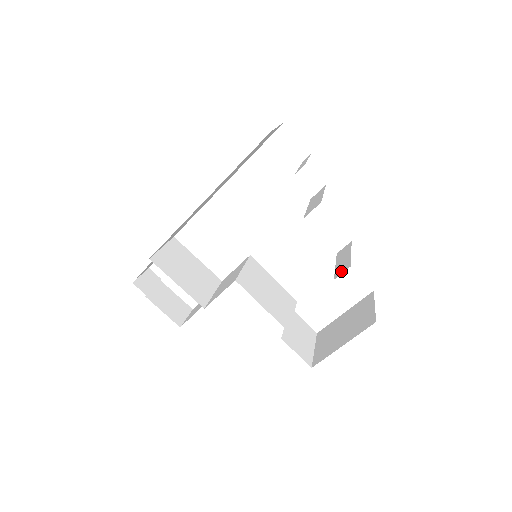
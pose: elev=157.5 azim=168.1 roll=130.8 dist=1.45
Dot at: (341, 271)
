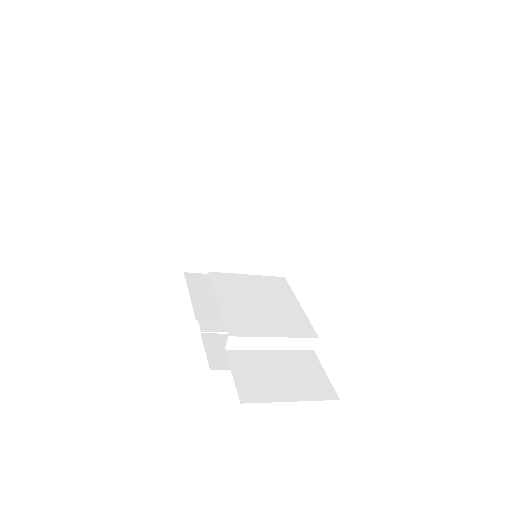
Dot at: occluded
